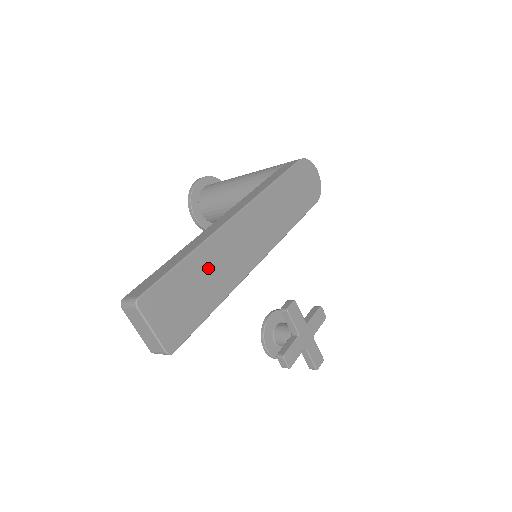
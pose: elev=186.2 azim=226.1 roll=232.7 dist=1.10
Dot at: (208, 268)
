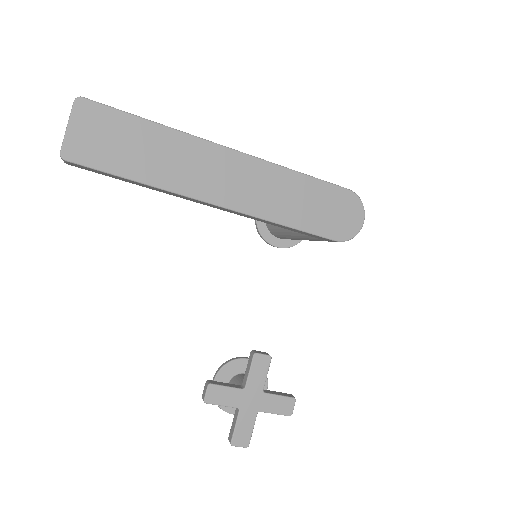
Dot at: (161, 149)
